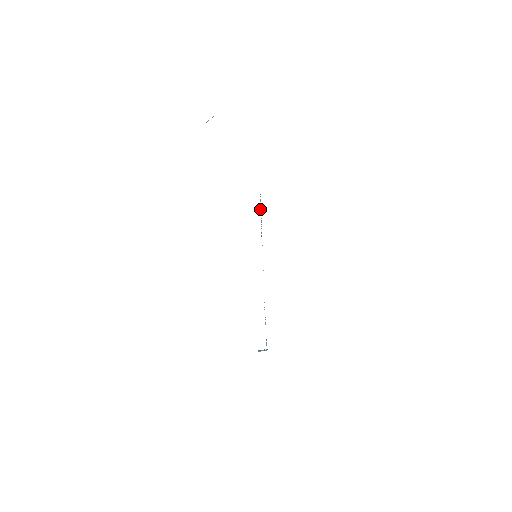
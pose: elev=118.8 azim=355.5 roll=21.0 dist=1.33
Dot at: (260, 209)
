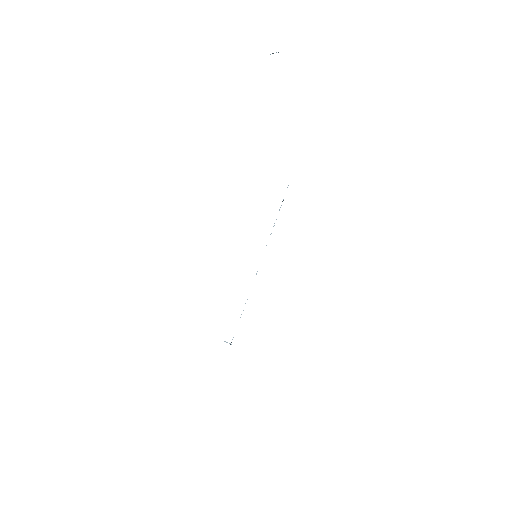
Dot at: (279, 209)
